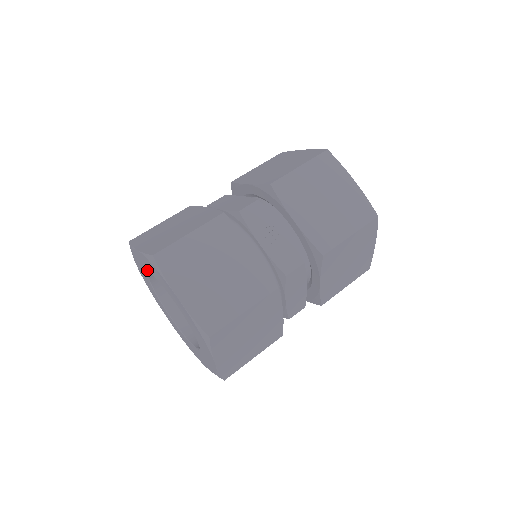
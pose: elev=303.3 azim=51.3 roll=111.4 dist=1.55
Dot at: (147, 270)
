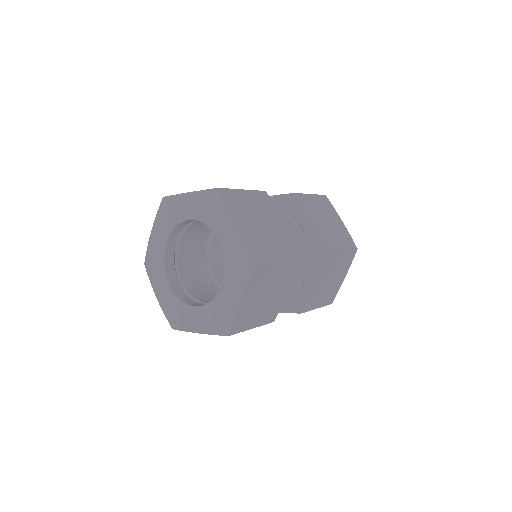
Dot at: (183, 217)
